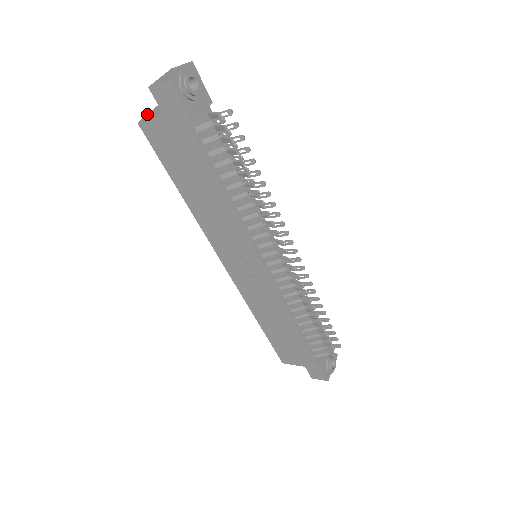
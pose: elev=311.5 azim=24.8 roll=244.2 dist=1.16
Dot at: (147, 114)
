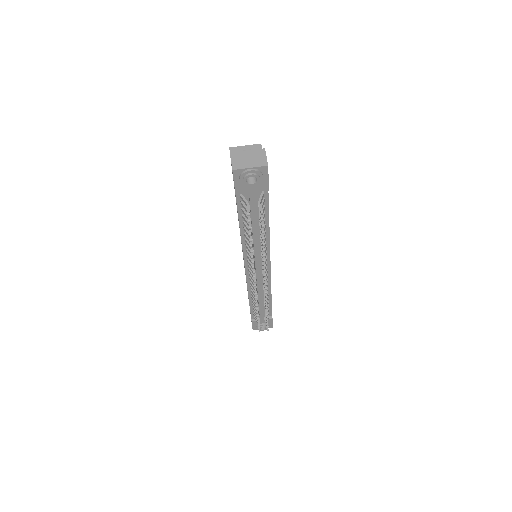
Dot at: (243, 146)
